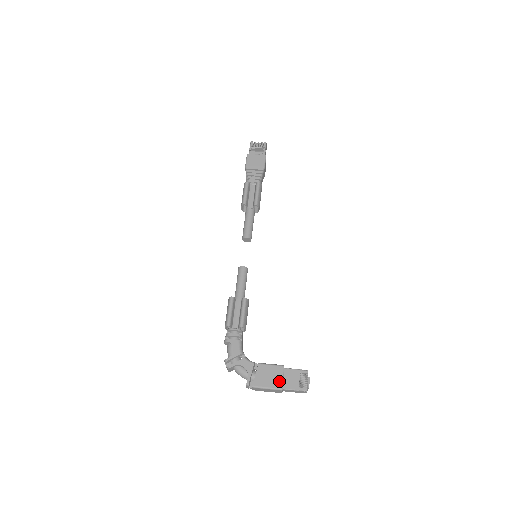
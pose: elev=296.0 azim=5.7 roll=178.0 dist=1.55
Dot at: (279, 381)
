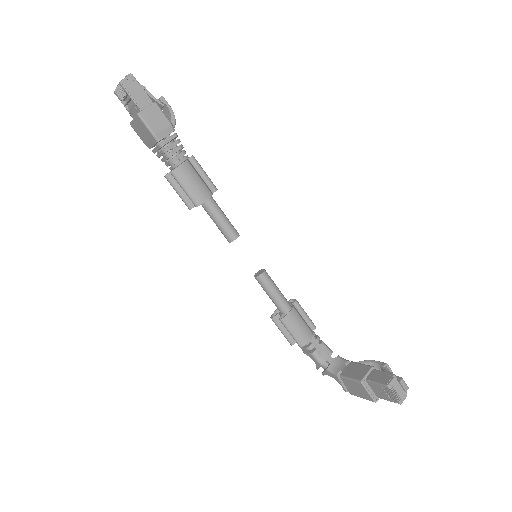
Dot at: (367, 395)
